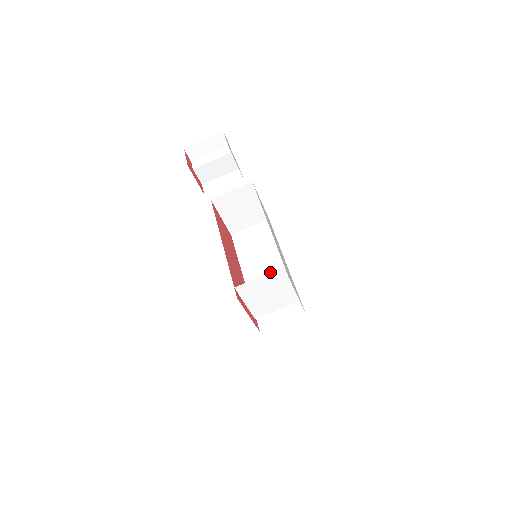
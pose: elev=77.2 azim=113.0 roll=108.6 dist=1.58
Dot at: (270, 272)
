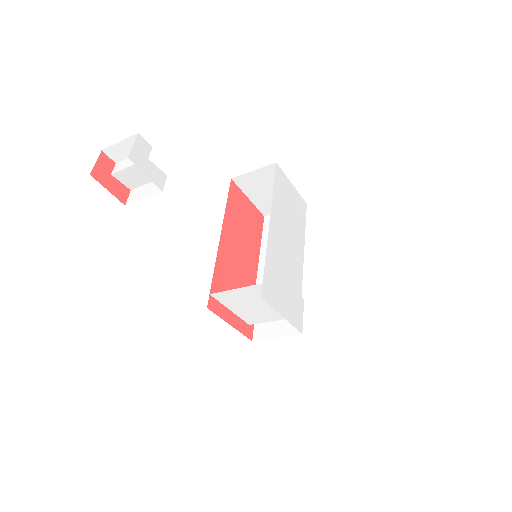
Dot at: occluded
